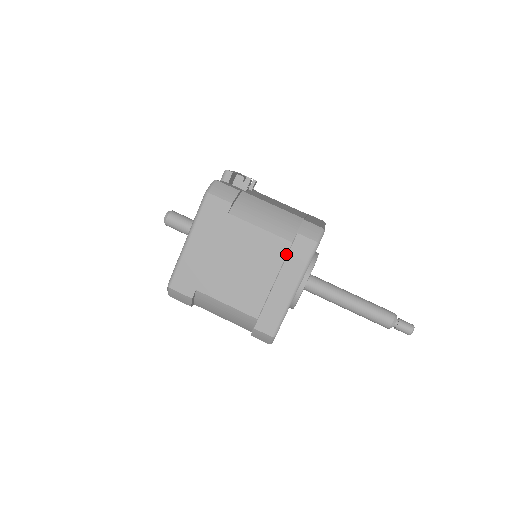
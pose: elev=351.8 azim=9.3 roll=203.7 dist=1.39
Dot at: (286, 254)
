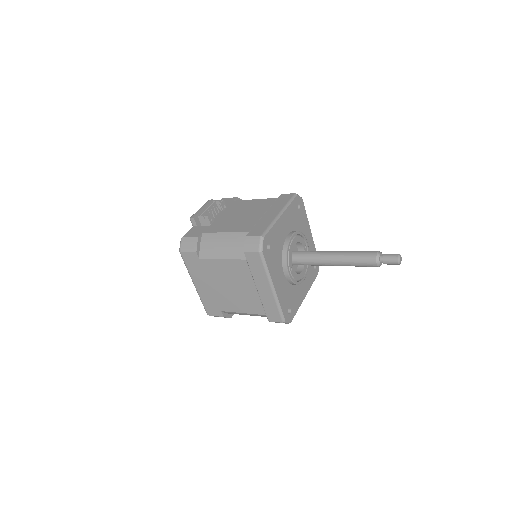
Dot at: (249, 269)
